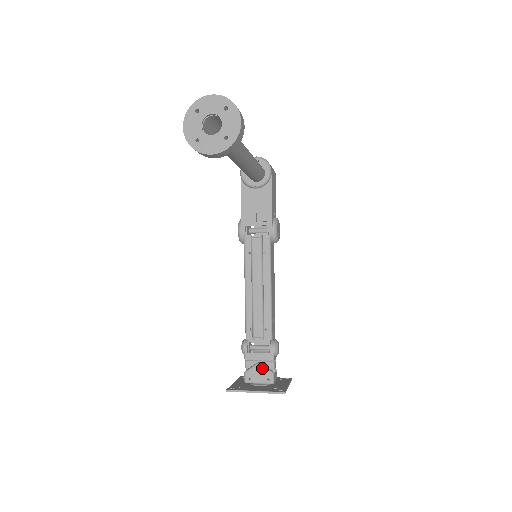
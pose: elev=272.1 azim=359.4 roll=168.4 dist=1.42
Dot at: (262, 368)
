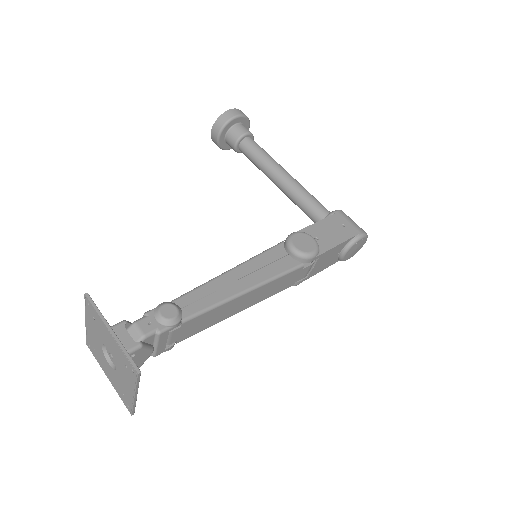
Dot at: occluded
